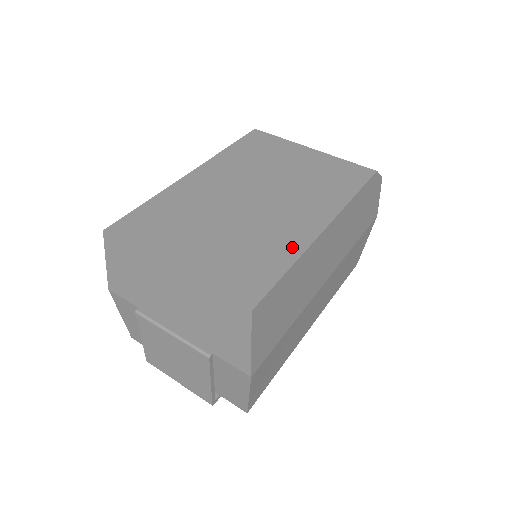
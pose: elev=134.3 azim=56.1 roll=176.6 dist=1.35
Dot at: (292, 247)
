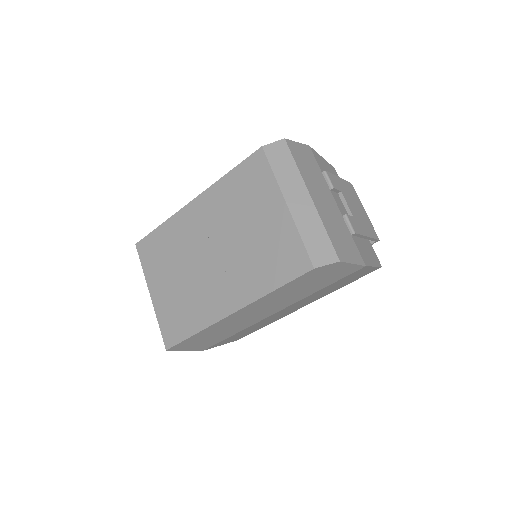
Dot at: (205, 318)
